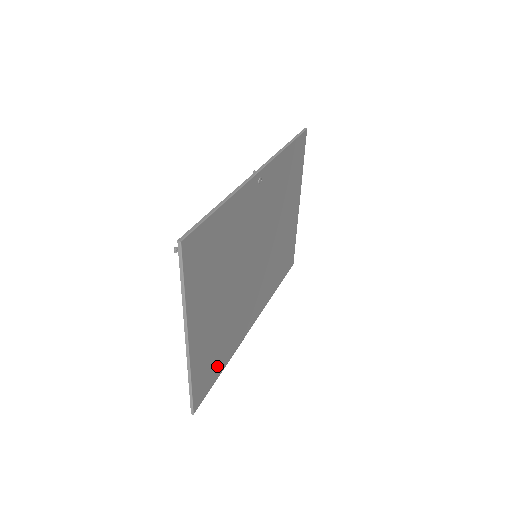
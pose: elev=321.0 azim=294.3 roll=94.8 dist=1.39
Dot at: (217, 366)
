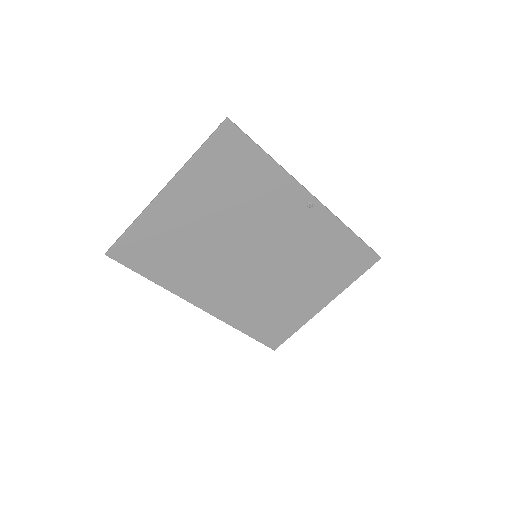
Dot at: (152, 265)
